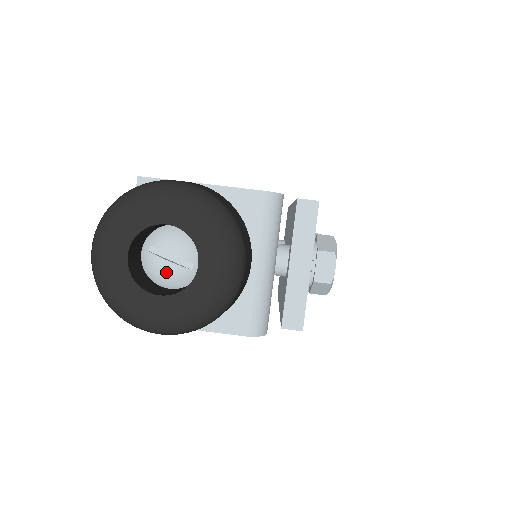
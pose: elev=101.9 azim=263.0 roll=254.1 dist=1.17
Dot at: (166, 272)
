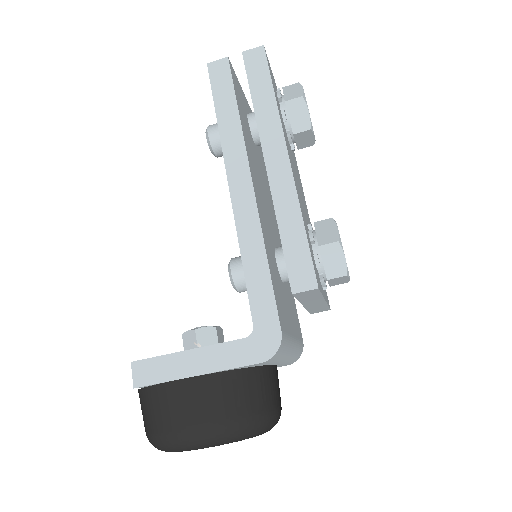
Dot at: occluded
